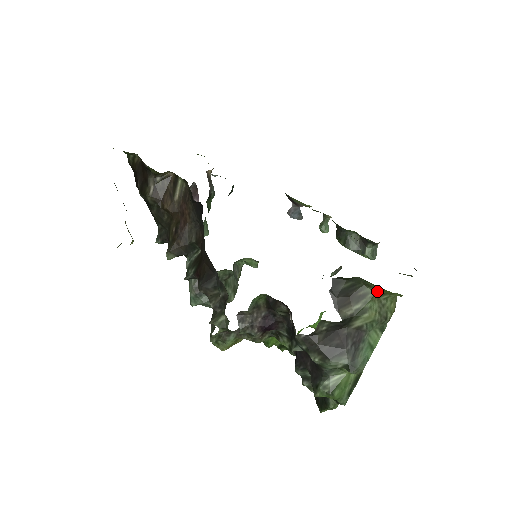
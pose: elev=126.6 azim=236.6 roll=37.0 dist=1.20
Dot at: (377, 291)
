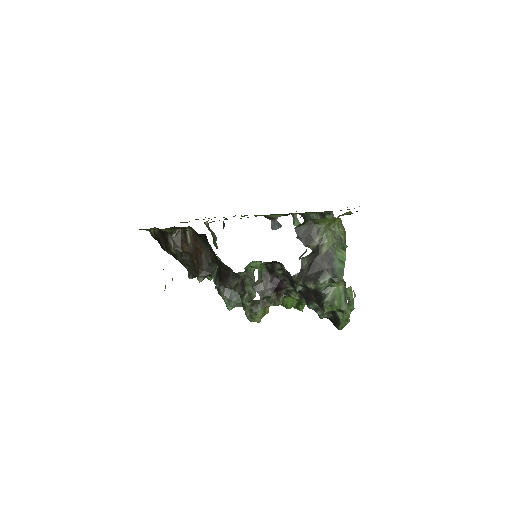
Dot at: (324, 223)
